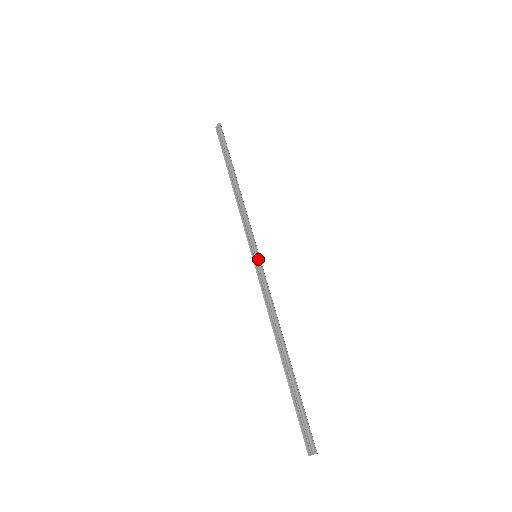
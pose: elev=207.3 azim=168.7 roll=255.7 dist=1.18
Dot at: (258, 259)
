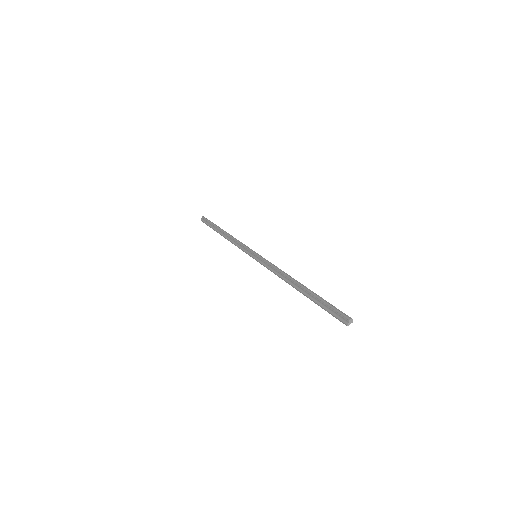
Dot at: (258, 255)
